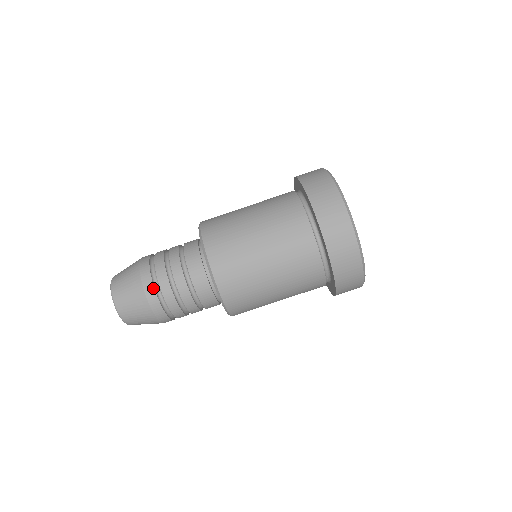
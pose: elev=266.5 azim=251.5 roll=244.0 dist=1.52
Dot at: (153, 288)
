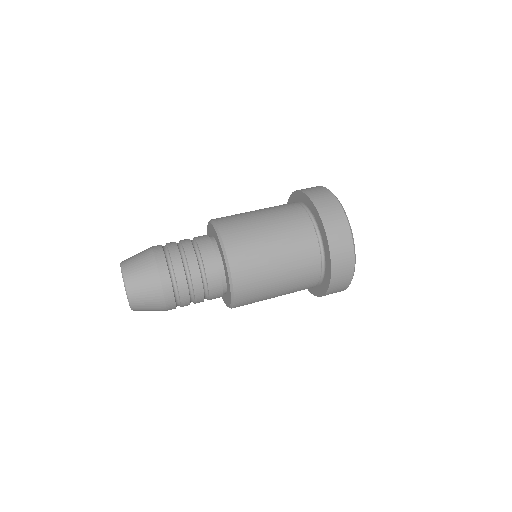
Dot at: (160, 245)
